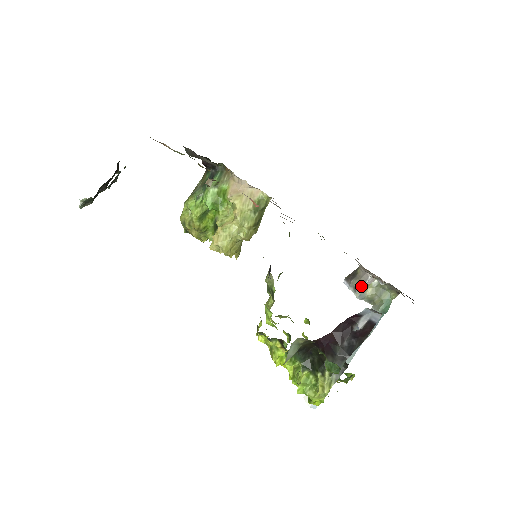
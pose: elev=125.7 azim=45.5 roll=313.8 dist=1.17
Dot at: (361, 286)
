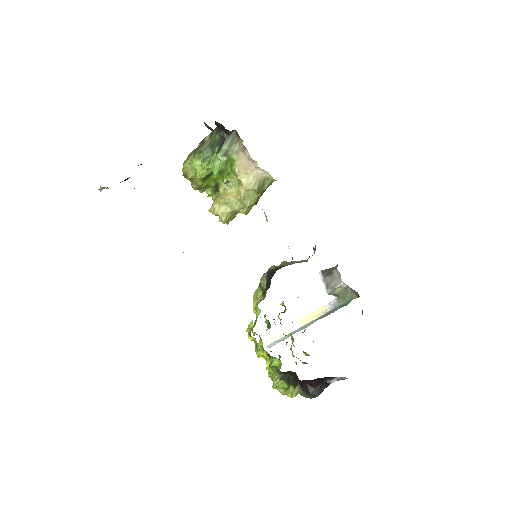
Dot at: (333, 287)
